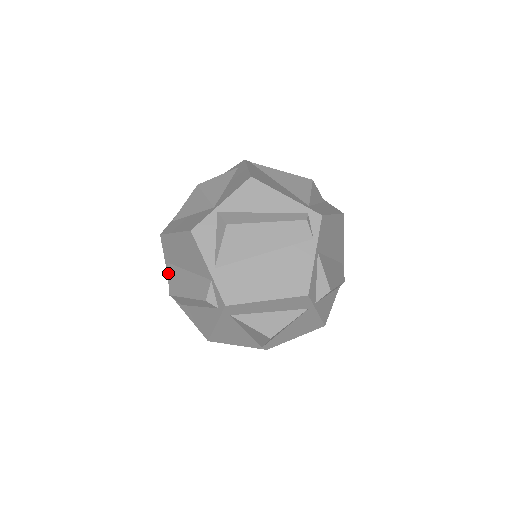
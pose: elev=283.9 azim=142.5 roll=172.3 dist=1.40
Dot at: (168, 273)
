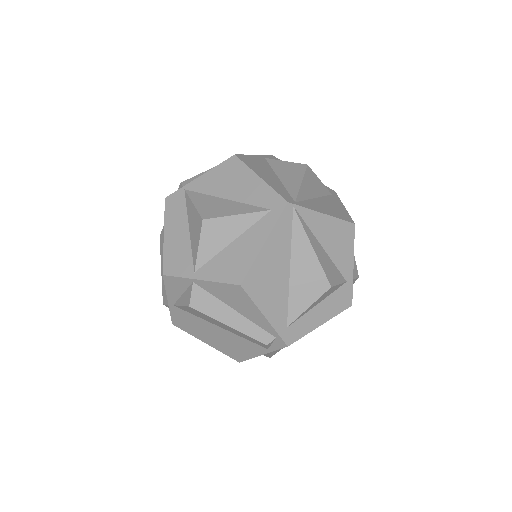
Dot at: occluded
